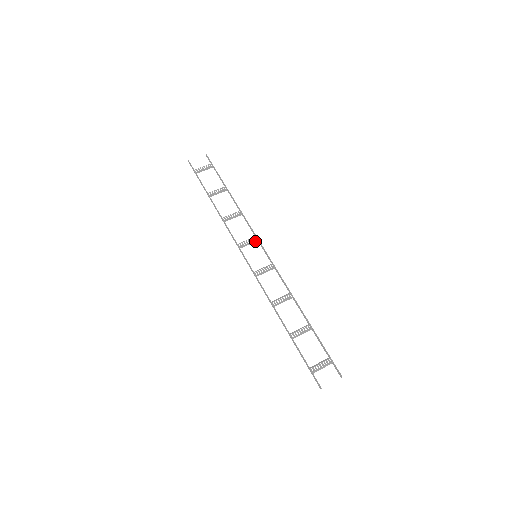
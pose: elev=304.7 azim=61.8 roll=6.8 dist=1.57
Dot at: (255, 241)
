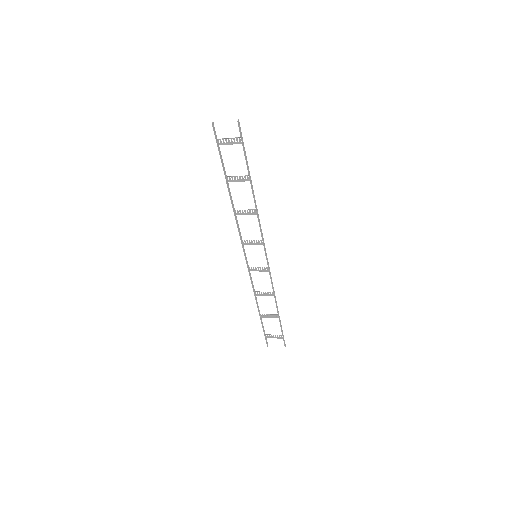
Dot at: (266, 267)
